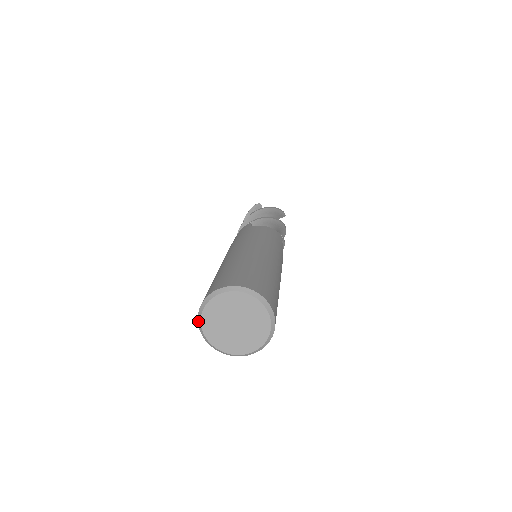
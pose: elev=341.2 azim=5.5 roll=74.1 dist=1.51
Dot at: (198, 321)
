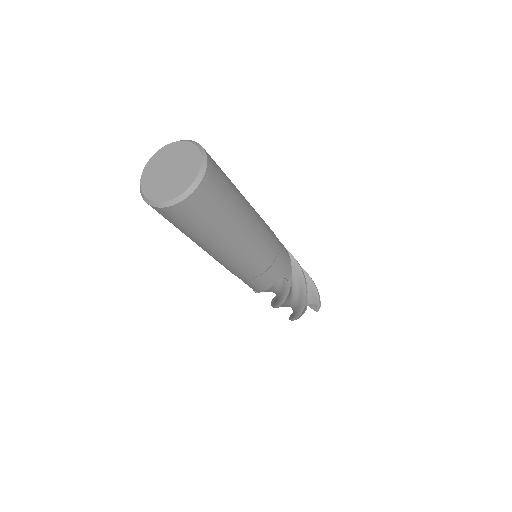
Dot at: (142, 197)
